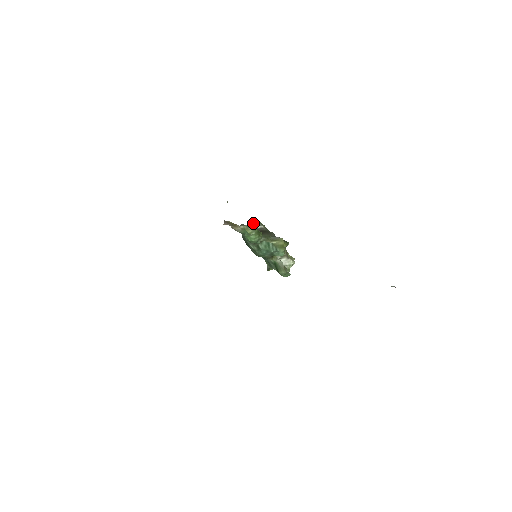
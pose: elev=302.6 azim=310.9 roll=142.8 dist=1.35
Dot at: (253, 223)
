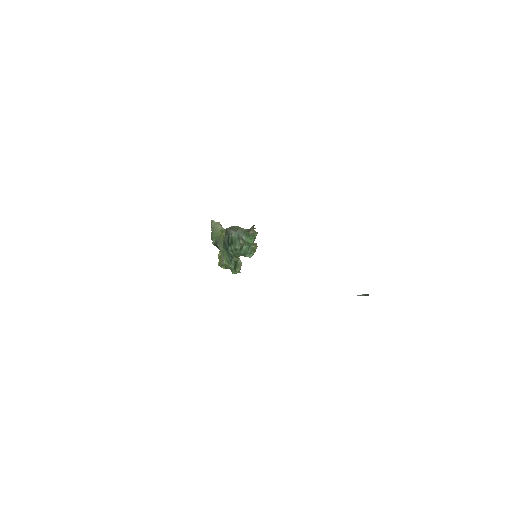
Dot at: (234, 226)
